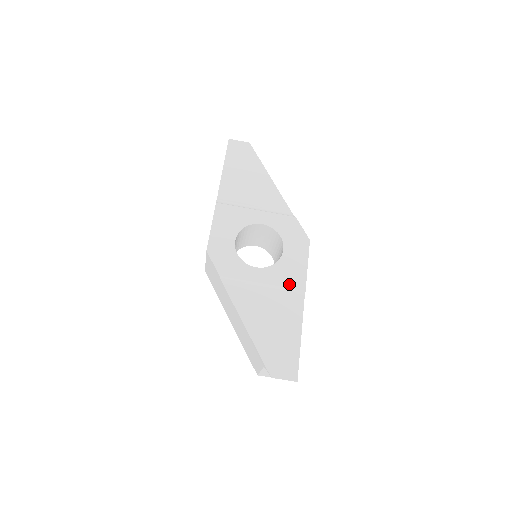
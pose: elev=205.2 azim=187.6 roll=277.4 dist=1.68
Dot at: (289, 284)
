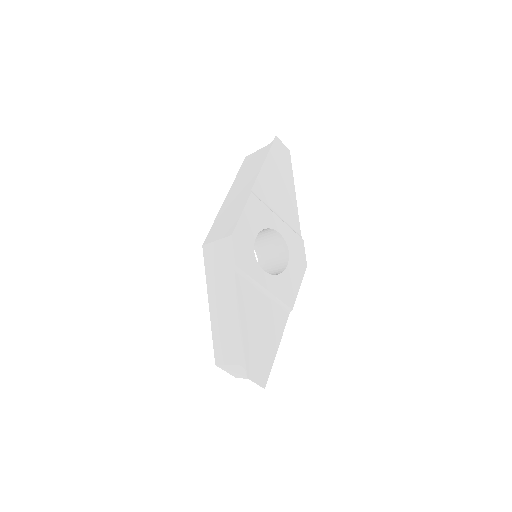
Dot at: (283, 298)
